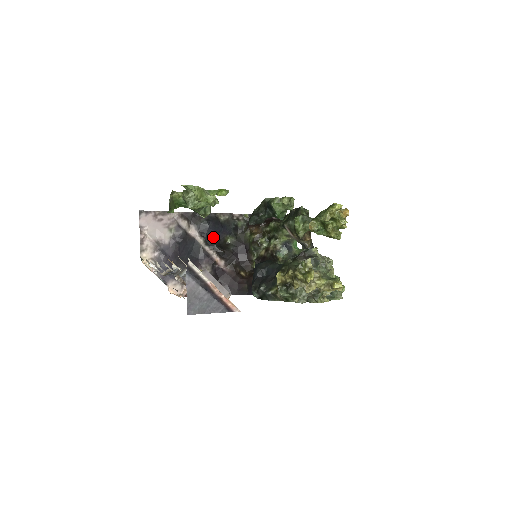
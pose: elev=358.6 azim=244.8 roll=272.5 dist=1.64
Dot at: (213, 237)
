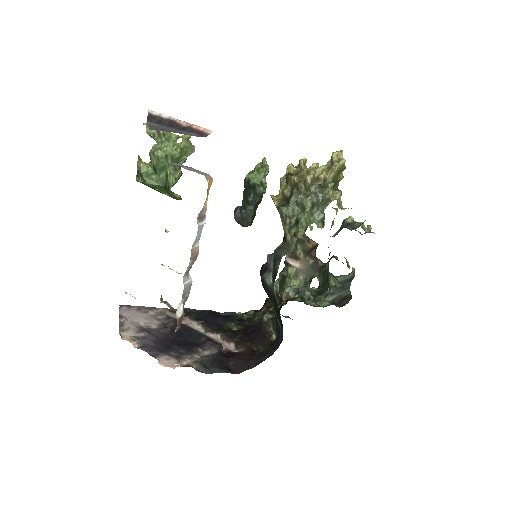
Dot at: (213, 323)
